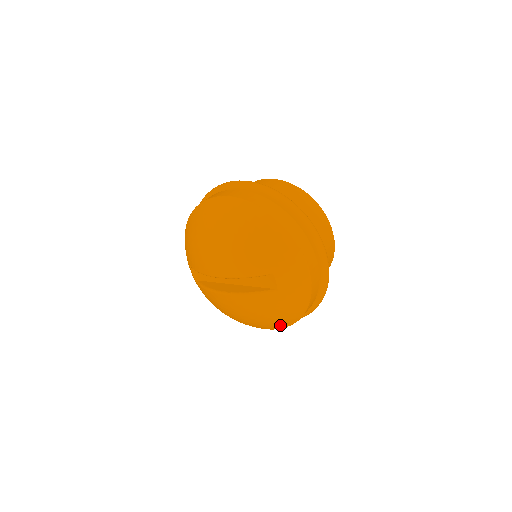
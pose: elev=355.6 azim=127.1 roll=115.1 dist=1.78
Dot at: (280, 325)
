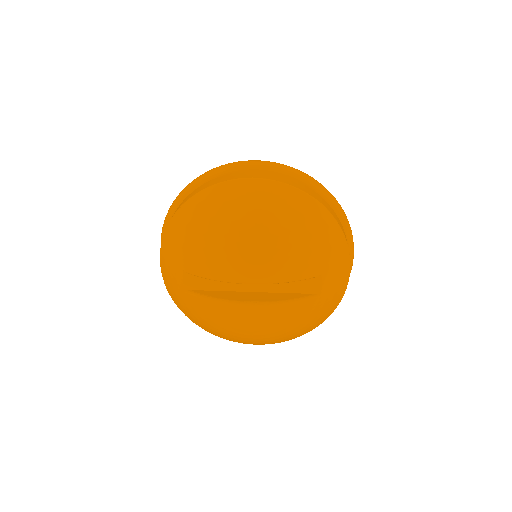
Dot at: (292, 337)
